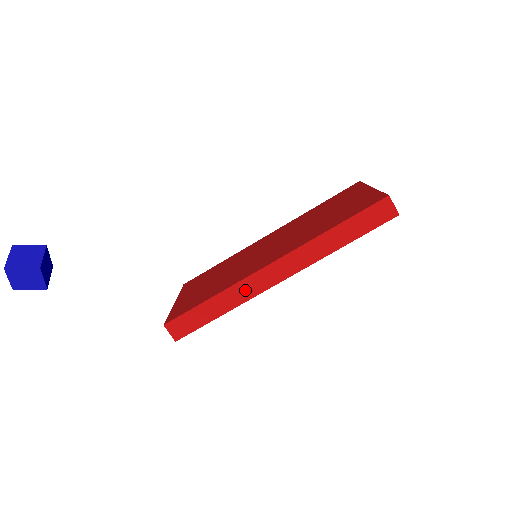
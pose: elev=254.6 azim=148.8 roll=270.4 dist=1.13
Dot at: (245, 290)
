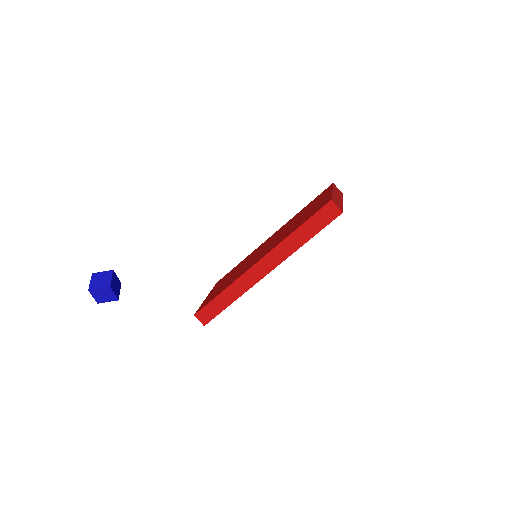
Dot at: (243, 284)
